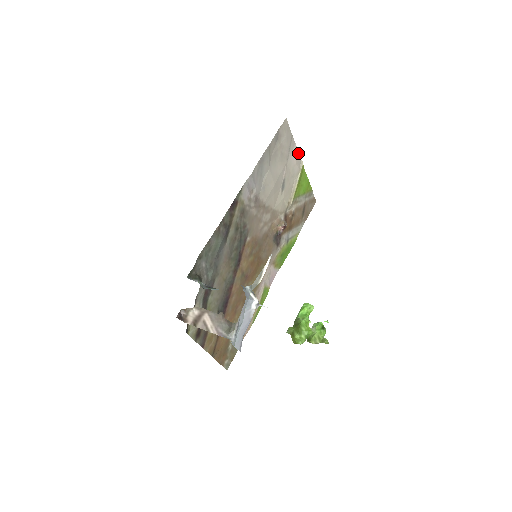
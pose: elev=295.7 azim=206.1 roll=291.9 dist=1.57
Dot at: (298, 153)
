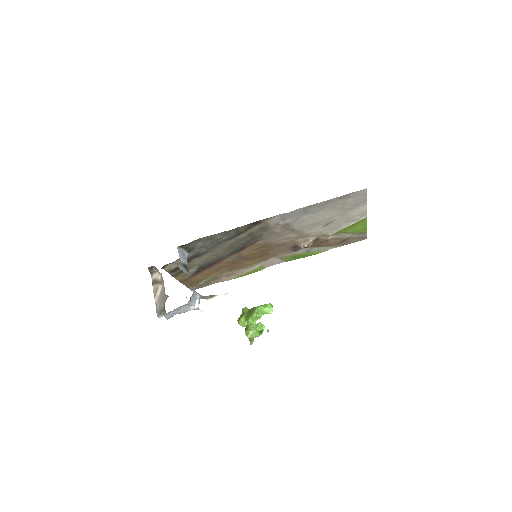
Dot at: (366, 210)
